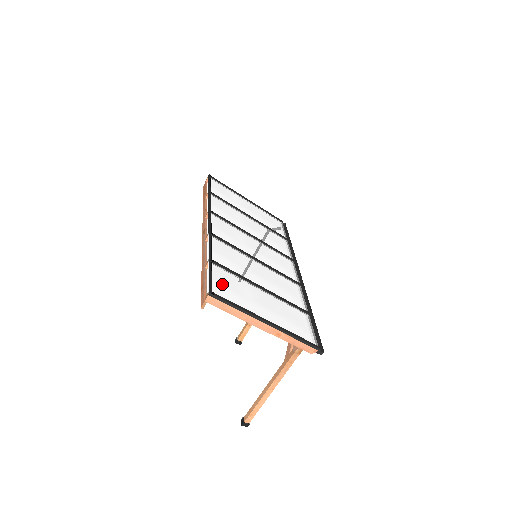
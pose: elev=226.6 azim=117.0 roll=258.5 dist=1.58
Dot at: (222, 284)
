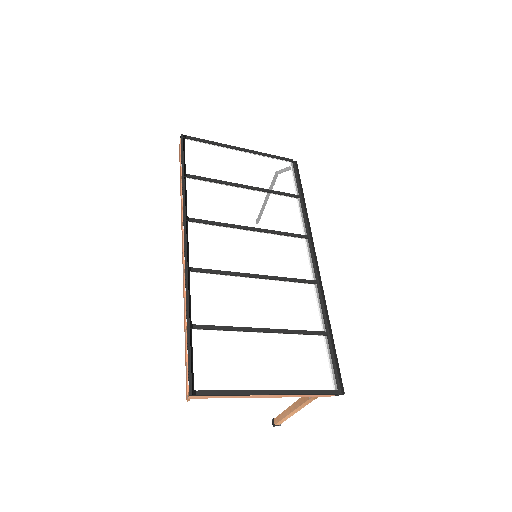
Dot at: (207, 362)
